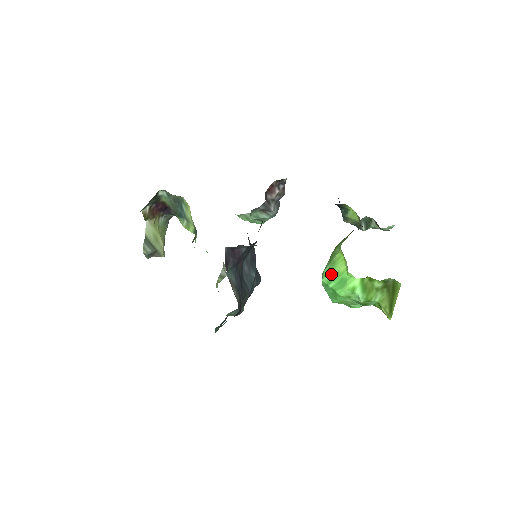
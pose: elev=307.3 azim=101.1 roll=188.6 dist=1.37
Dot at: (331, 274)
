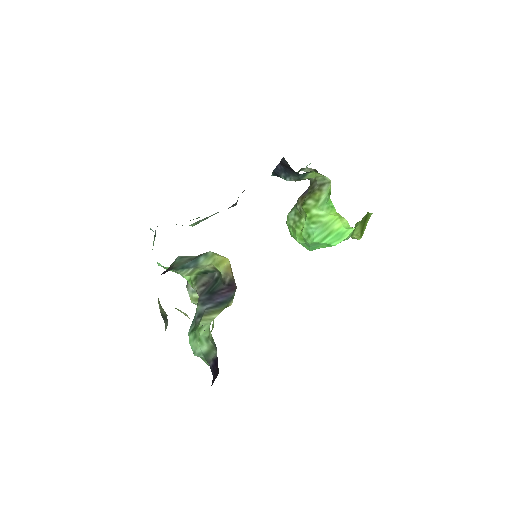
Dot at: (324, 234)
